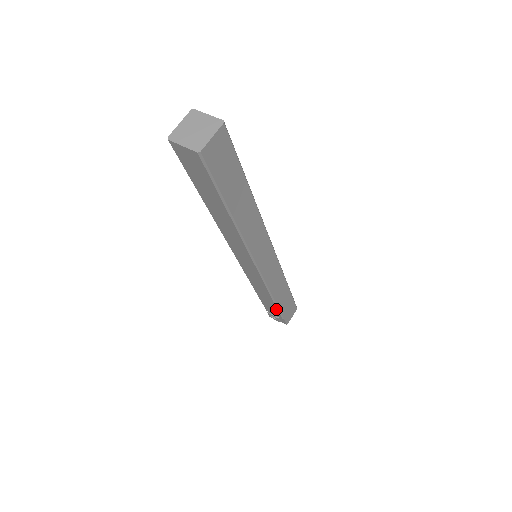
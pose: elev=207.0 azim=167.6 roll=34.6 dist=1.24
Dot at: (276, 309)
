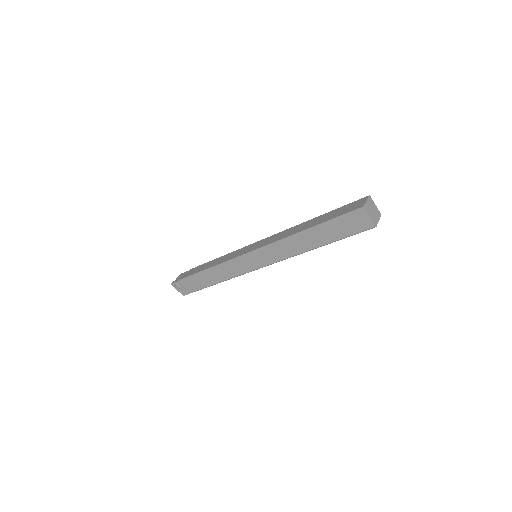
Dot at: (205, 286)
